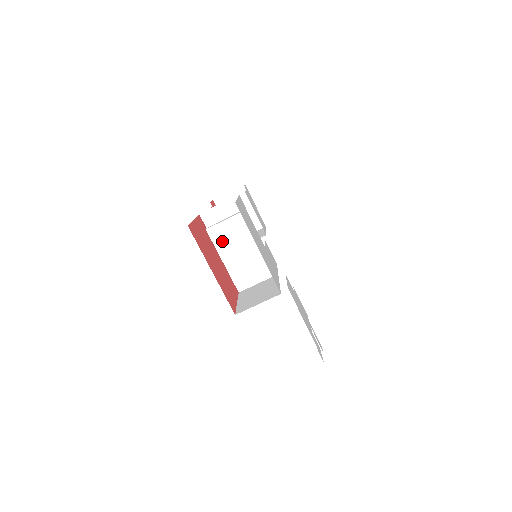
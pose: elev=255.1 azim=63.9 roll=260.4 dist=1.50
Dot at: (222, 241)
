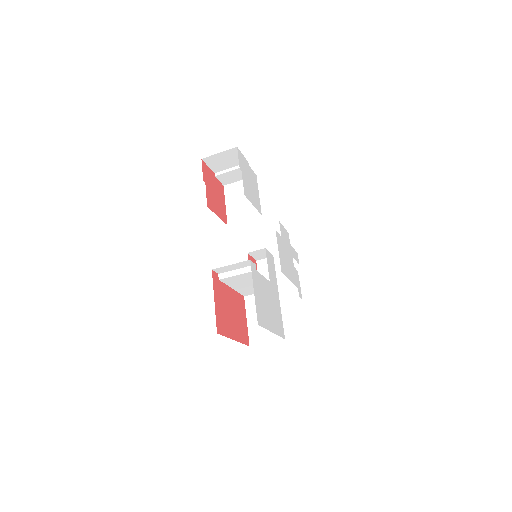
Dot at: (233, 282)
